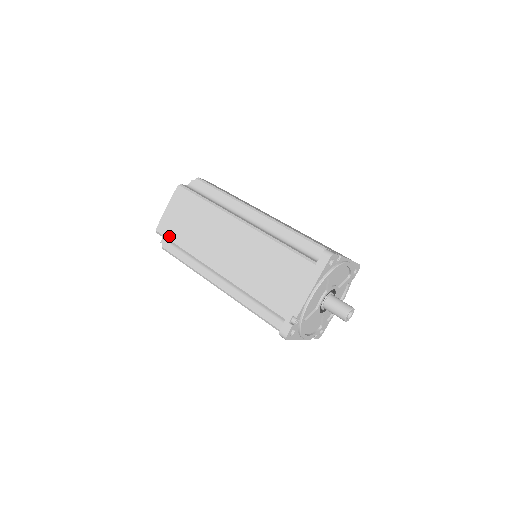
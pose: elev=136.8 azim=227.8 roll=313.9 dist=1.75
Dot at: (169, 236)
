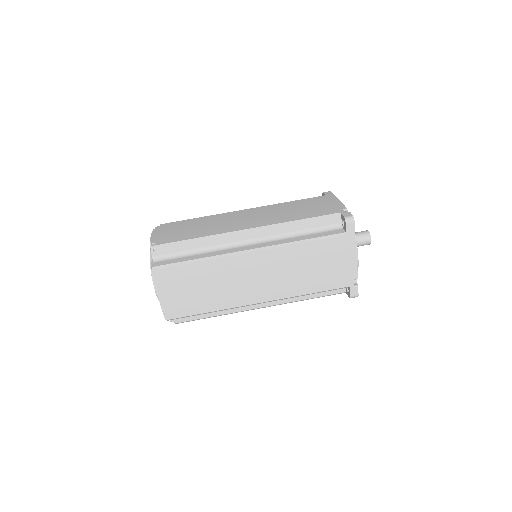
Dot at: (186, 314)
